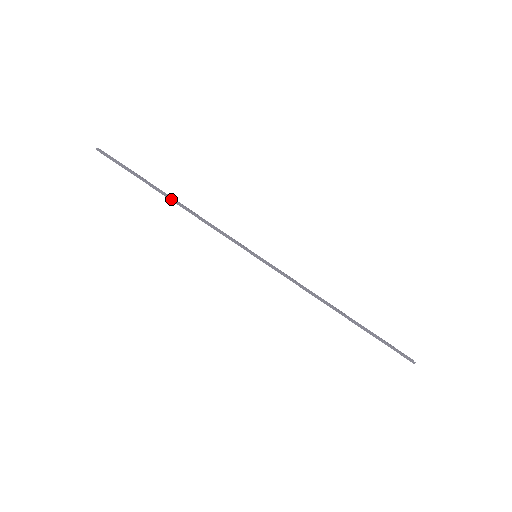
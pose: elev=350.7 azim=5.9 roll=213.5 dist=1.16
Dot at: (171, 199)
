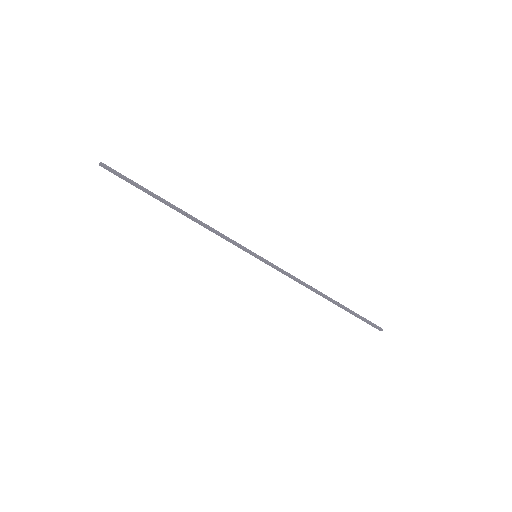
Dot at: (178, 208)
